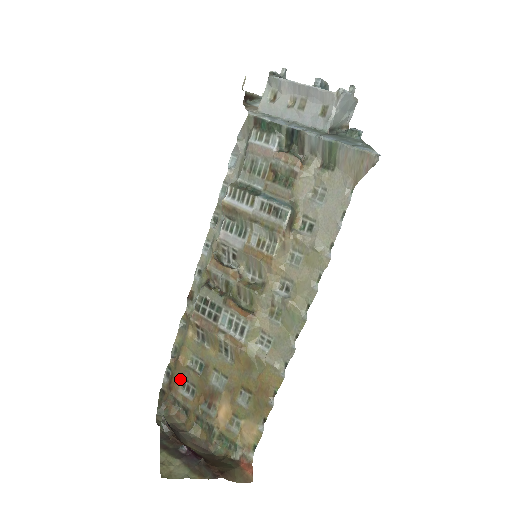
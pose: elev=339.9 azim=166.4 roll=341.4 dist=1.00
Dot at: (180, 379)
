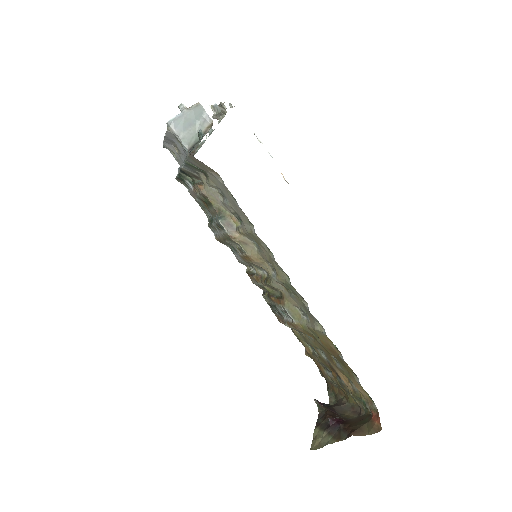
Dot at: (319, 364)
